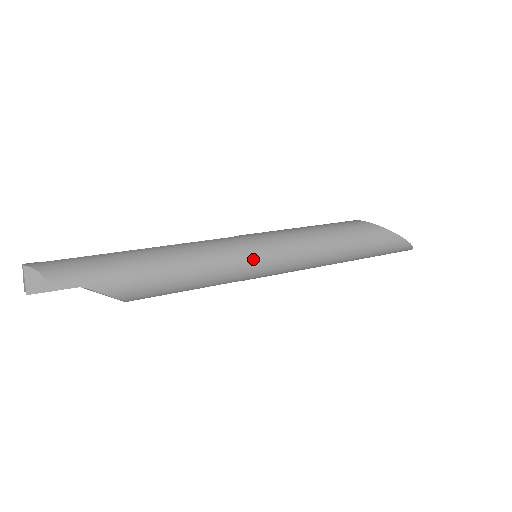
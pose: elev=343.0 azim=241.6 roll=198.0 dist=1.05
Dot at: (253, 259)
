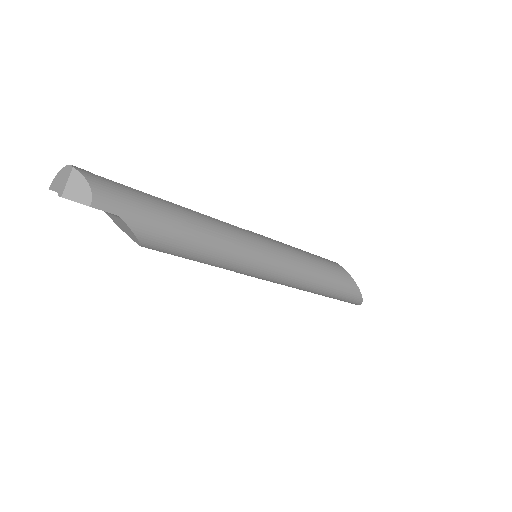
Dot at: (259, 259)
